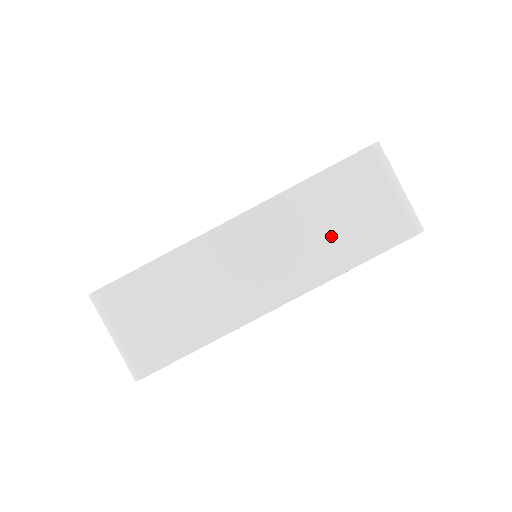
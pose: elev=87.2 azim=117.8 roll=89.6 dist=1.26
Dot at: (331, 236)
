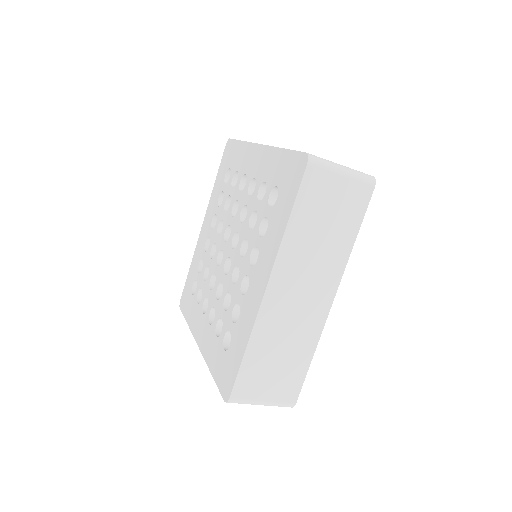
Dot at: (329, 237)
